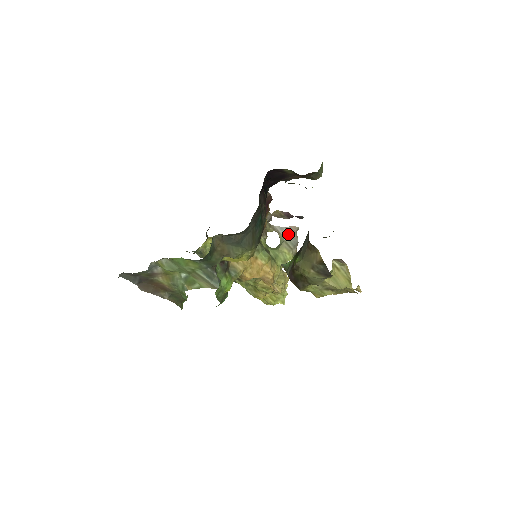
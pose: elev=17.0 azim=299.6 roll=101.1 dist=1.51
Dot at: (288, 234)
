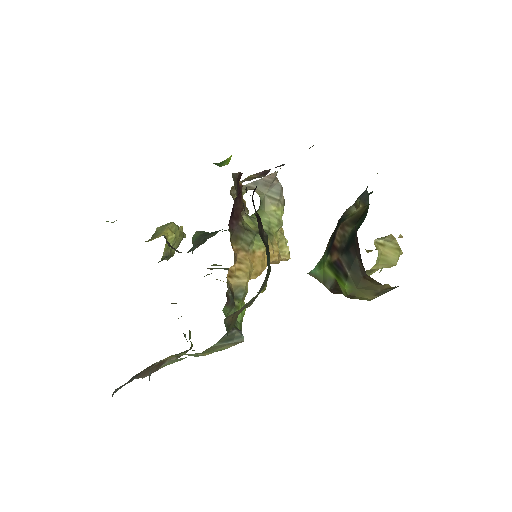
Dot at: (266, 185)
